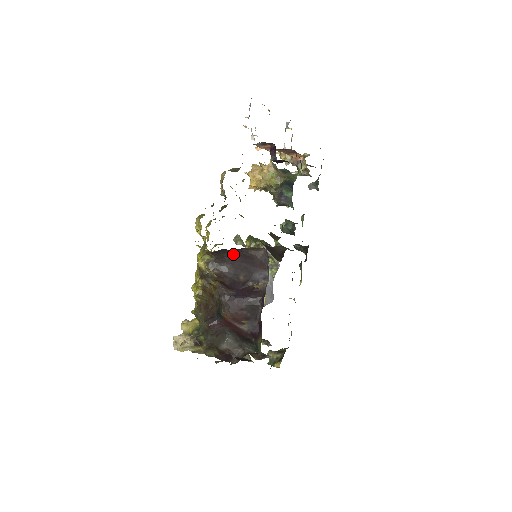
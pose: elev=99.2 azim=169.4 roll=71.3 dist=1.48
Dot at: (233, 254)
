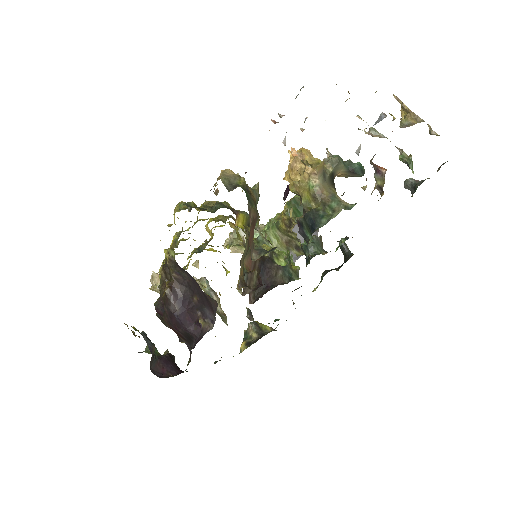
Dot at: occluded
